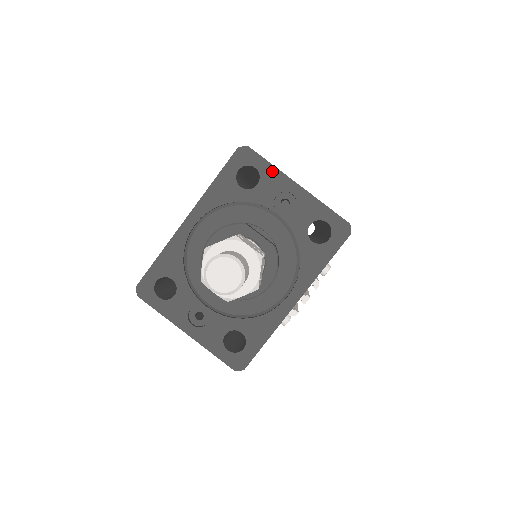
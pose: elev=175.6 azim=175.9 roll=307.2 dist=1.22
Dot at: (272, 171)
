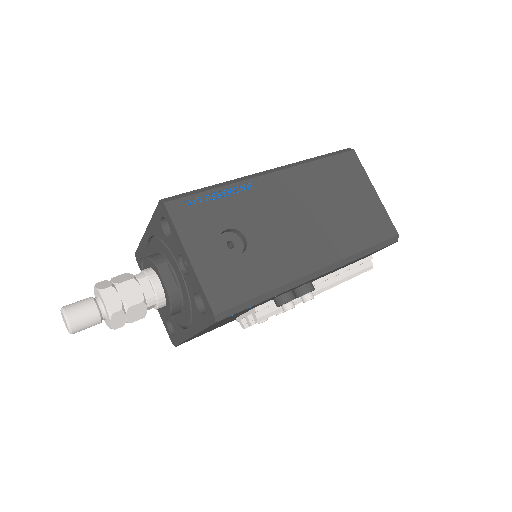
Dot at: (176, 234)
